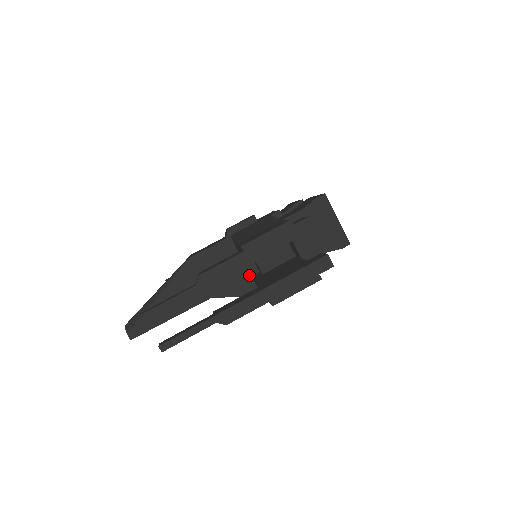
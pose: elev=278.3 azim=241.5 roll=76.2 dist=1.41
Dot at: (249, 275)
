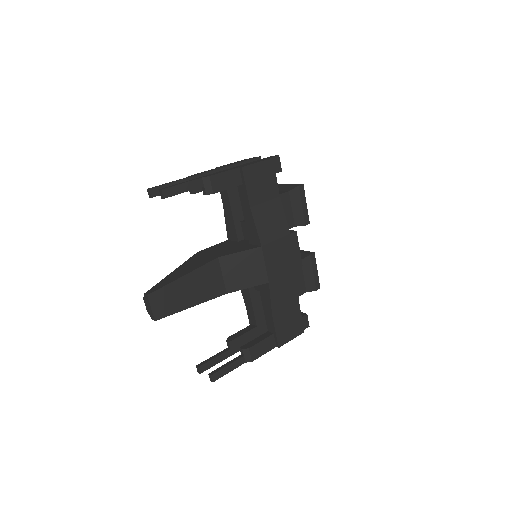
Dot at: (247, 244)
